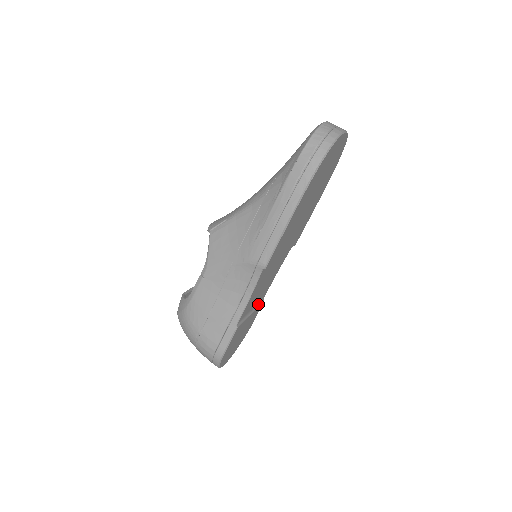
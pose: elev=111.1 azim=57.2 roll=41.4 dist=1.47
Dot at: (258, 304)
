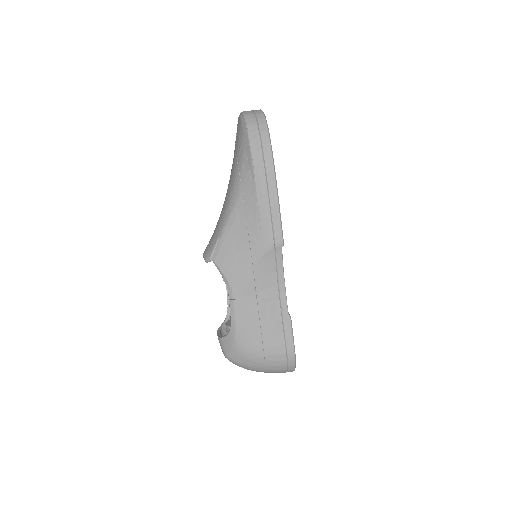
Dot at: occluded
